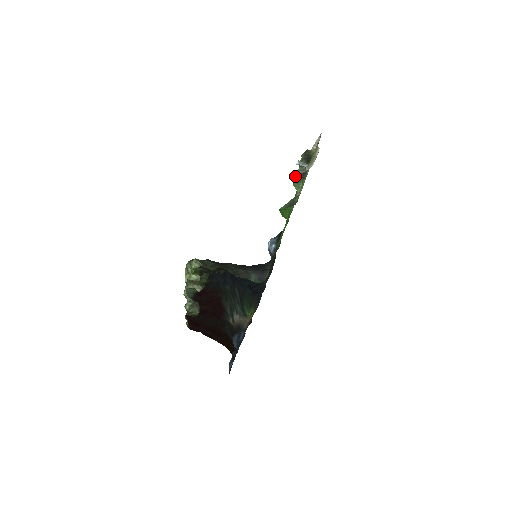
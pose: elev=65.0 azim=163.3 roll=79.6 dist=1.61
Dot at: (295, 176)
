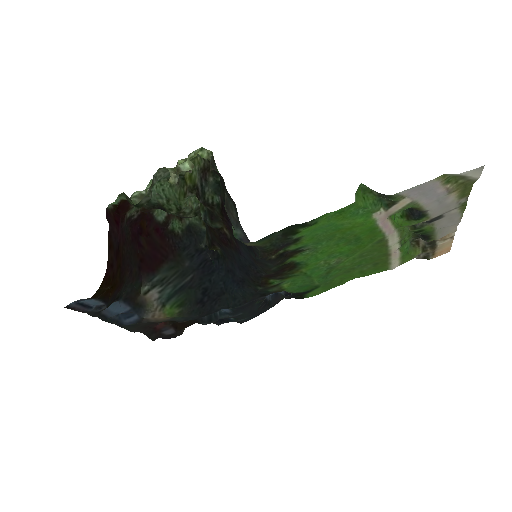
Dot at: occluded
